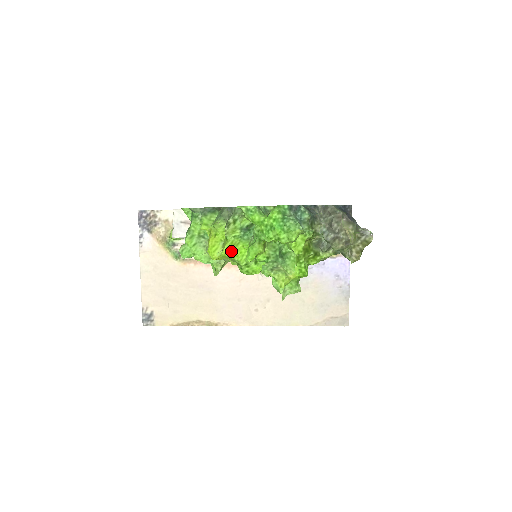
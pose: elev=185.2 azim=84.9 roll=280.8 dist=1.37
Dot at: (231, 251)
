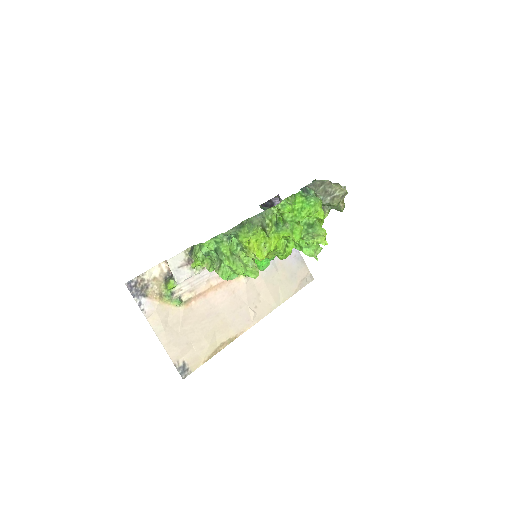
Dot at: (275, 245)
